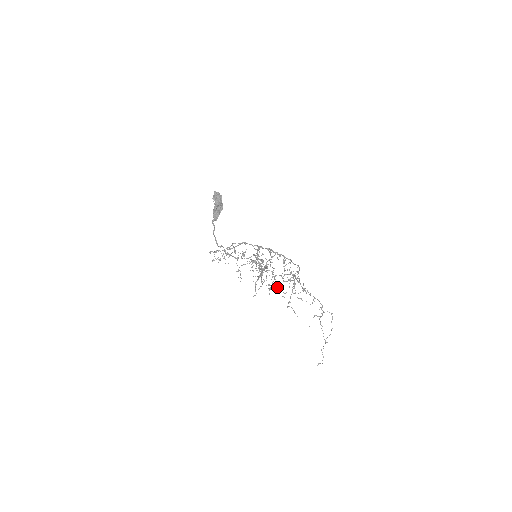
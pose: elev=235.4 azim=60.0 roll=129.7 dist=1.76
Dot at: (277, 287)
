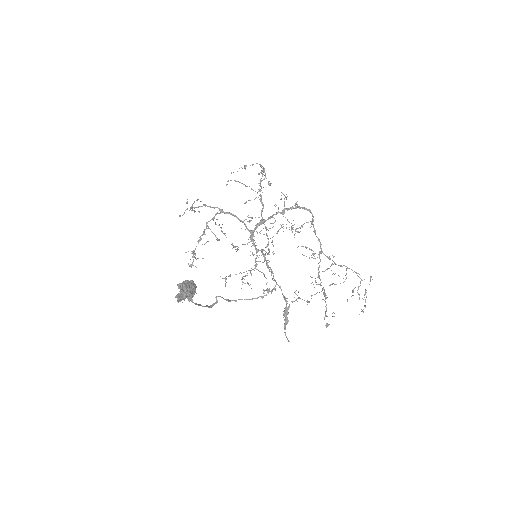
Dot at: occluded
